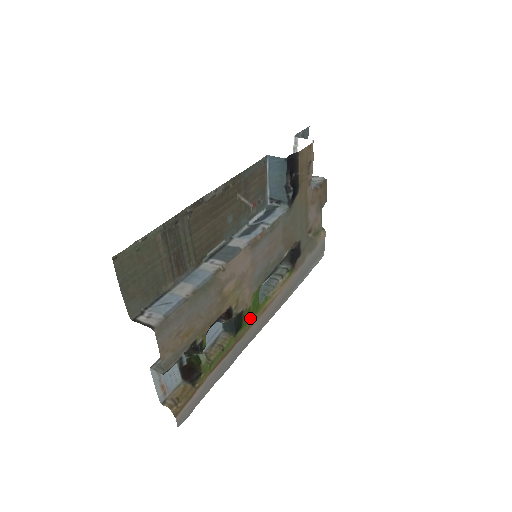
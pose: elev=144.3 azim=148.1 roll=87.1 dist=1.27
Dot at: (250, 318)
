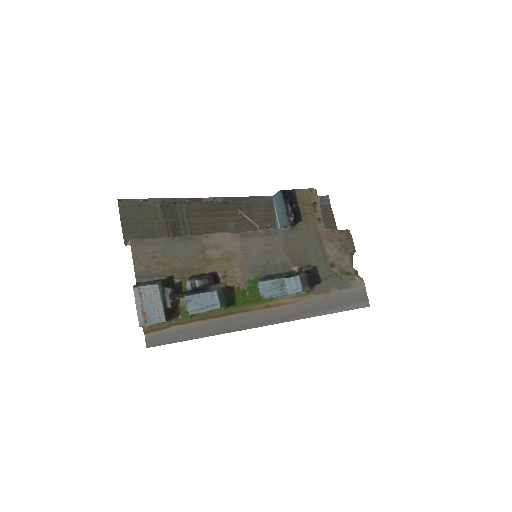
Dot at: (247, 303)
